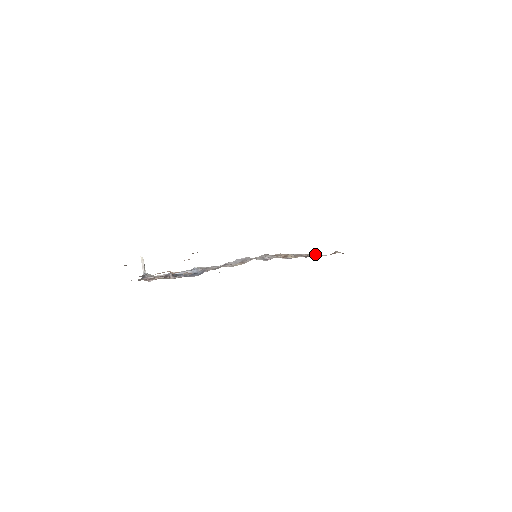
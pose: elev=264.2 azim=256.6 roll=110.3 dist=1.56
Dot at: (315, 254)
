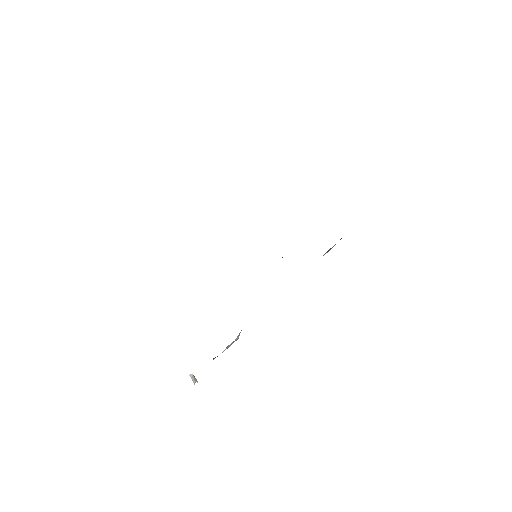
Dot at: occluded
